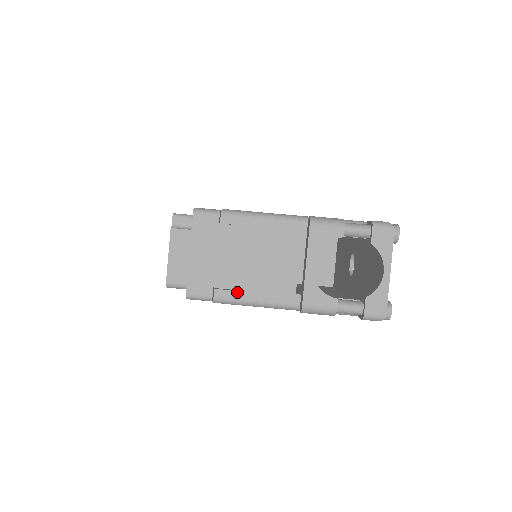
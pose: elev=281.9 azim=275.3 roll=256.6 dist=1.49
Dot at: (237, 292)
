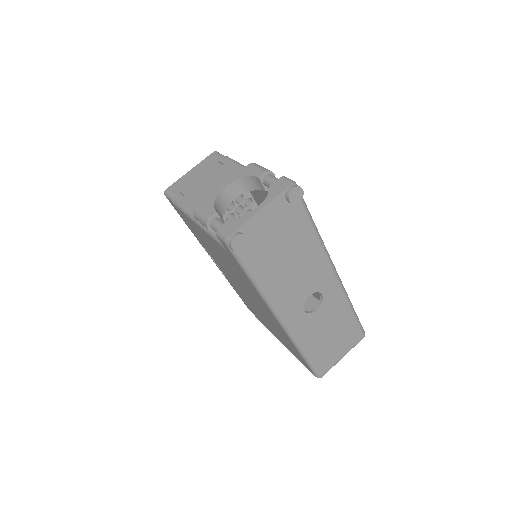
Dot at: (185, 198)
